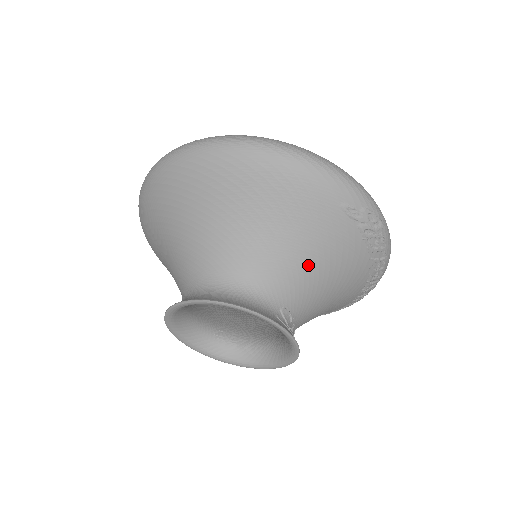
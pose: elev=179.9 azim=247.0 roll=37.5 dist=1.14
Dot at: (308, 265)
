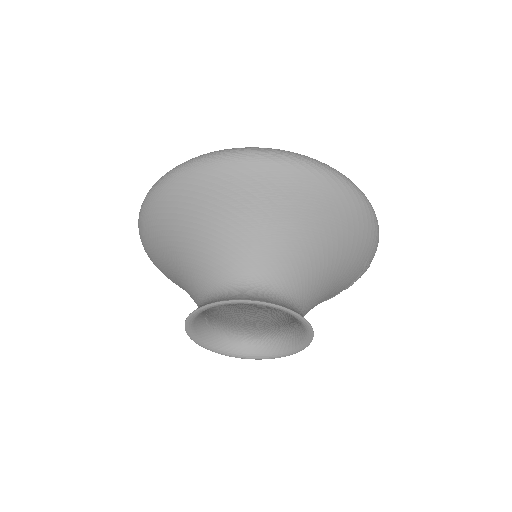
Dot at: (327, 292)
